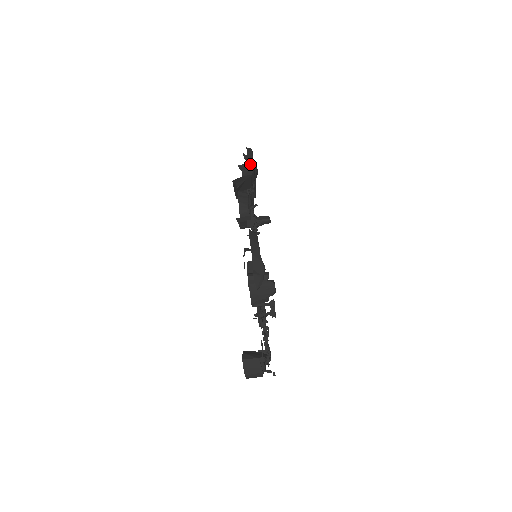
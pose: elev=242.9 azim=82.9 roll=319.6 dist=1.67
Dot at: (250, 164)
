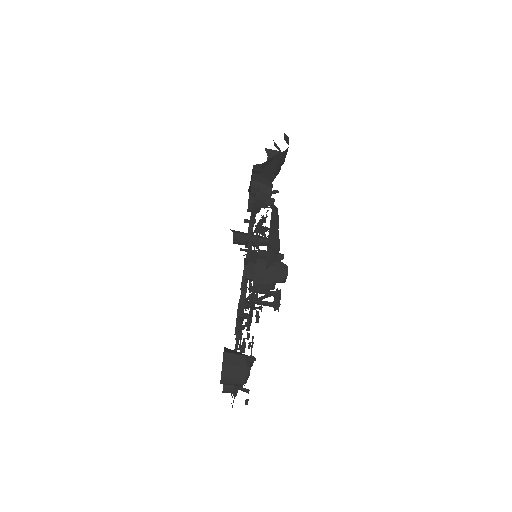
Dot at: (286, 140)
